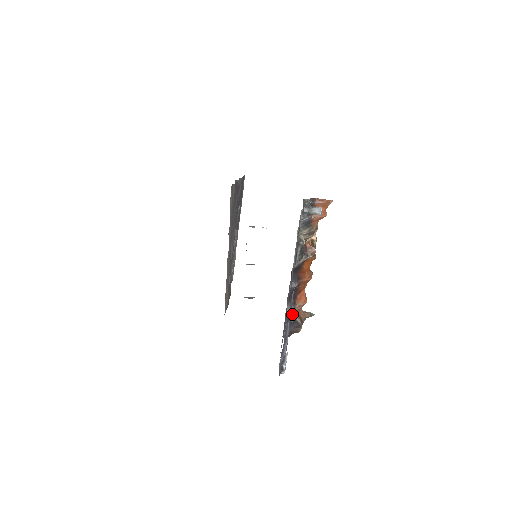
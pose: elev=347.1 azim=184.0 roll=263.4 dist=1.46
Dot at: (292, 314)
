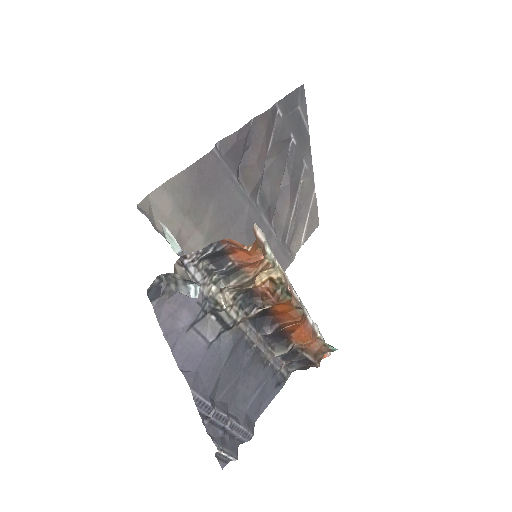
Dot at: (293, 352)
